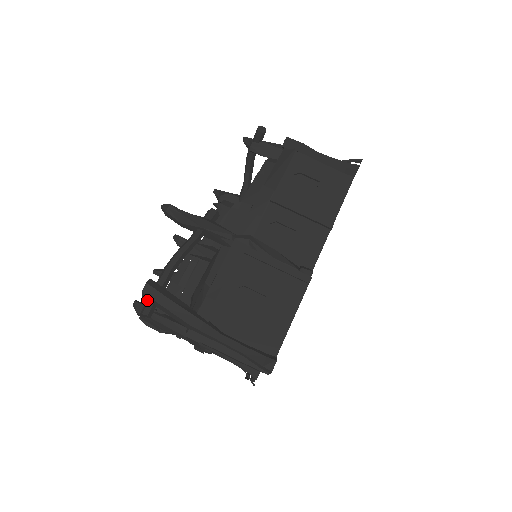
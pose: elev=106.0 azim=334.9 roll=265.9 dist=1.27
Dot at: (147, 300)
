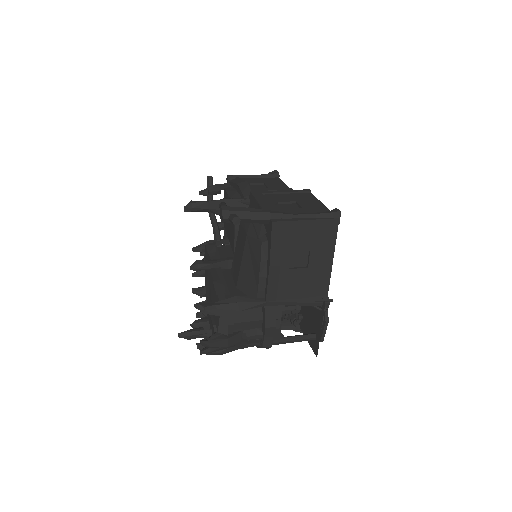
Dot at: (228, 218)
